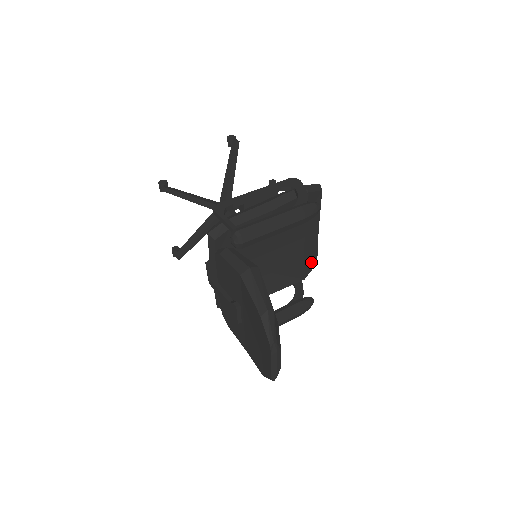
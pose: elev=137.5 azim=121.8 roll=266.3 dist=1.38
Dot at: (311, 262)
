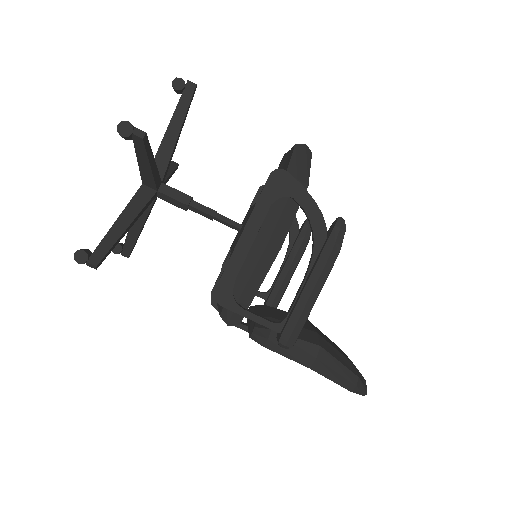
Dot at: occluded
